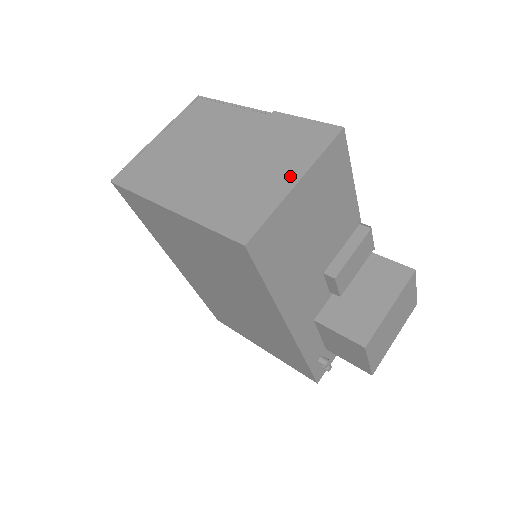
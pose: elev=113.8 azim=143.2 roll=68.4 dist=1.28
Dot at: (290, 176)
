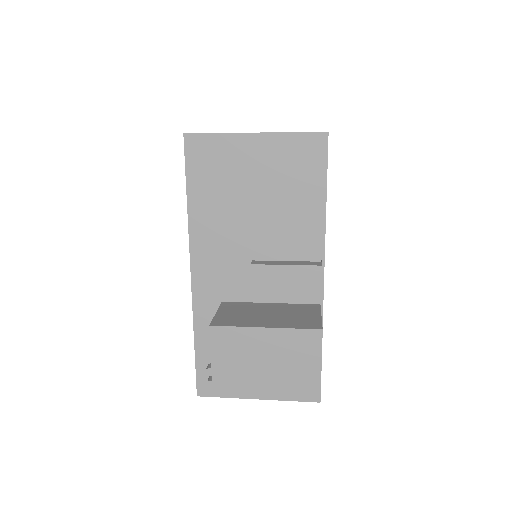
Dot at: occluded
